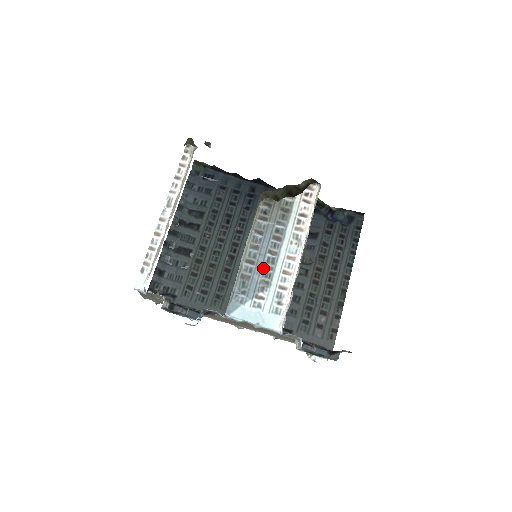
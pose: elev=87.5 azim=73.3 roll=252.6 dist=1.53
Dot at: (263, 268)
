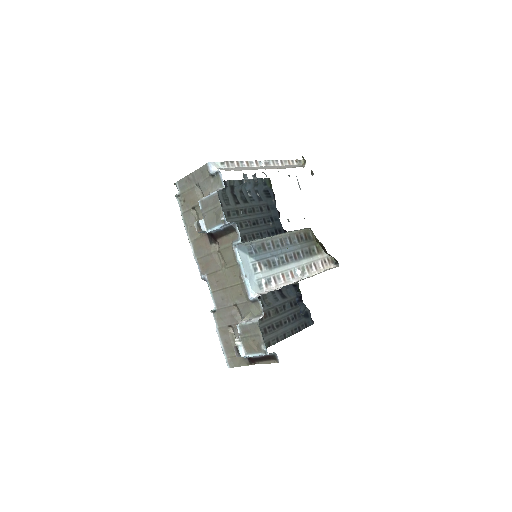
Dot at: (276, 257)
